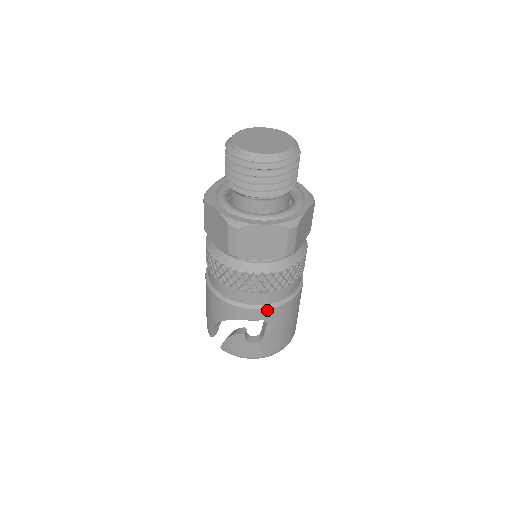
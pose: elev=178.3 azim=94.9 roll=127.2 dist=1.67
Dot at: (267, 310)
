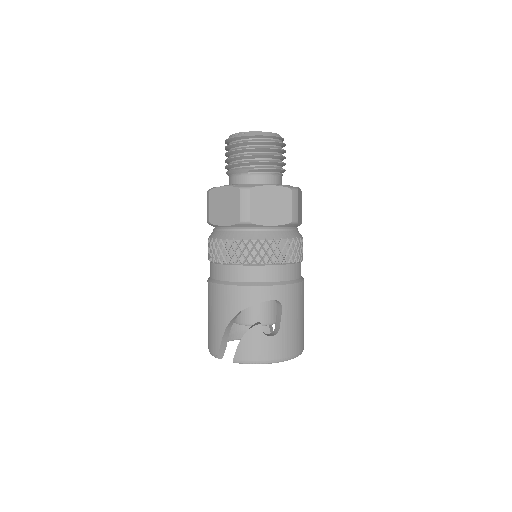
Dot at: (281, 287)
